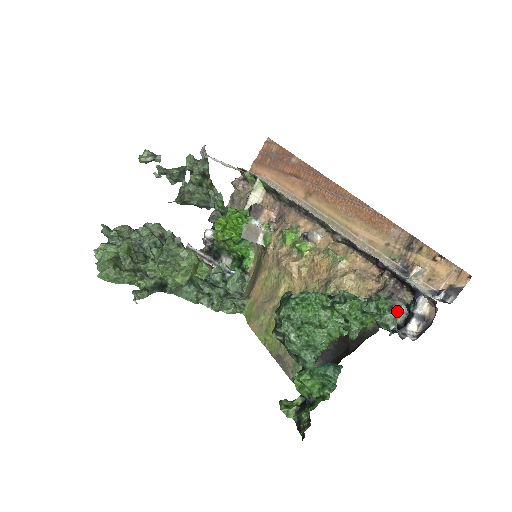
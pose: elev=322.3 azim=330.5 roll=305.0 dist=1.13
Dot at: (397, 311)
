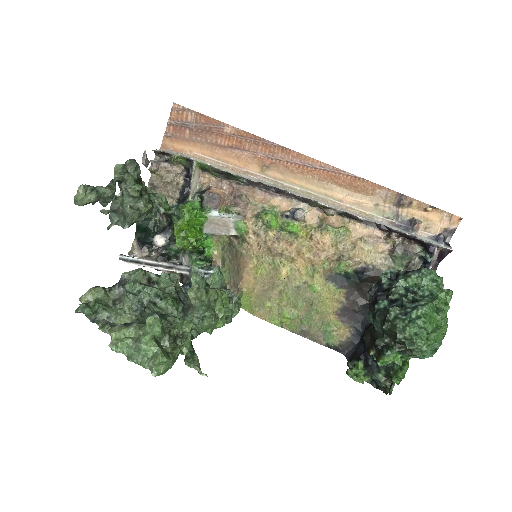
Dot at: (414, 264)
